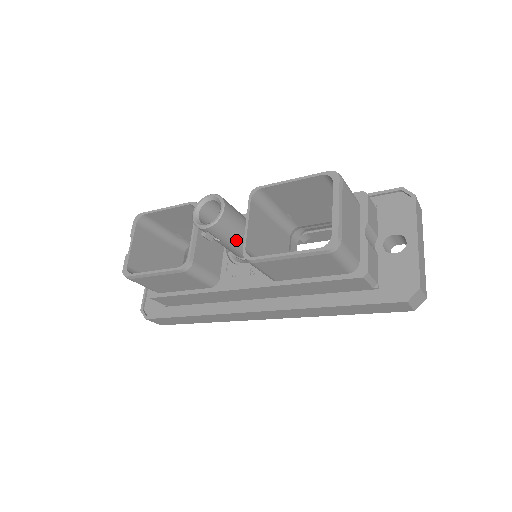
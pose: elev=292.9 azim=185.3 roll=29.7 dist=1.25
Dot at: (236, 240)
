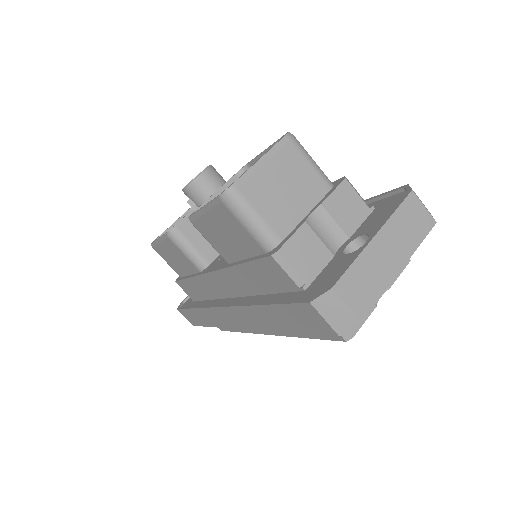
Dot at: occluded
